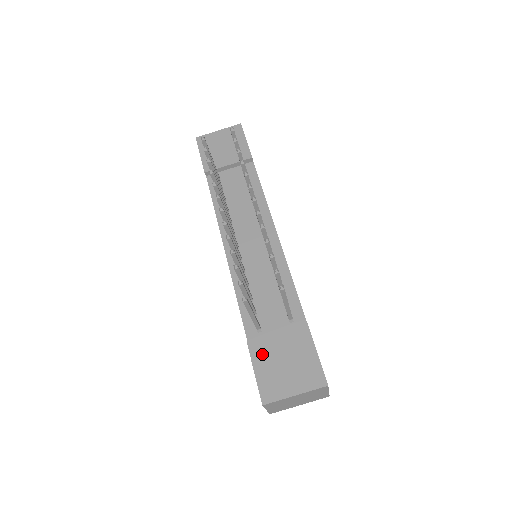
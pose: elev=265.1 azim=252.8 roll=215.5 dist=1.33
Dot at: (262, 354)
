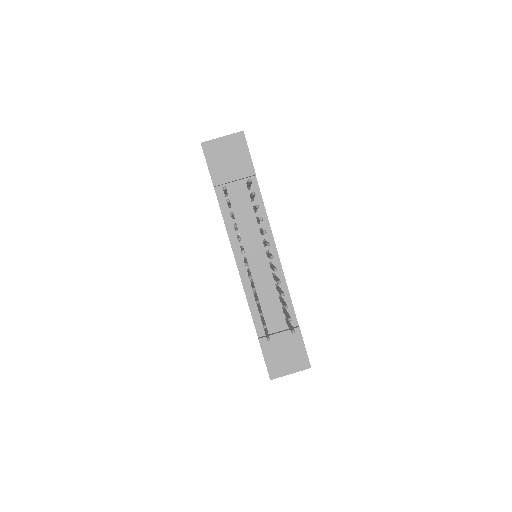
Dot at: (269, 348)
